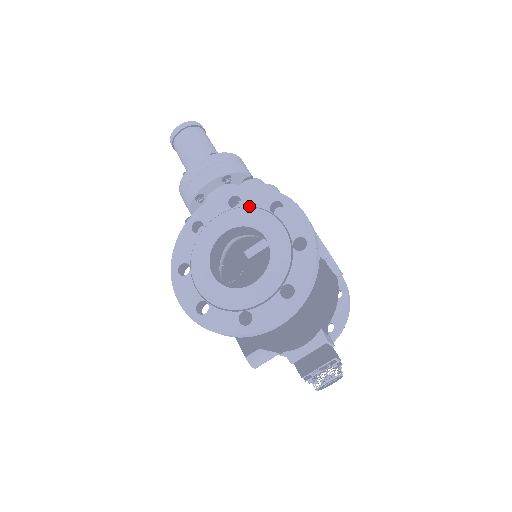
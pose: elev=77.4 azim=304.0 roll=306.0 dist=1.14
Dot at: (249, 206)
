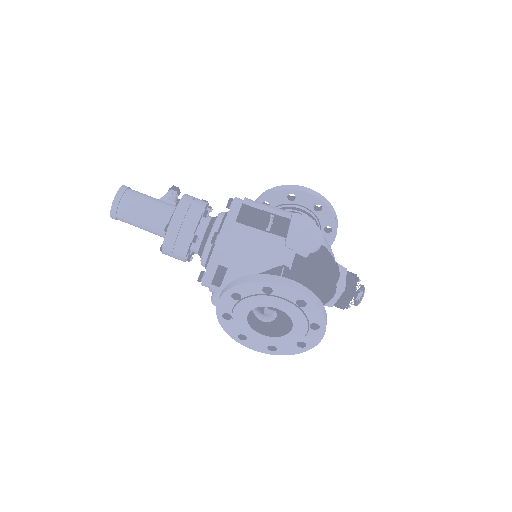
Dot at: (248, 296)
